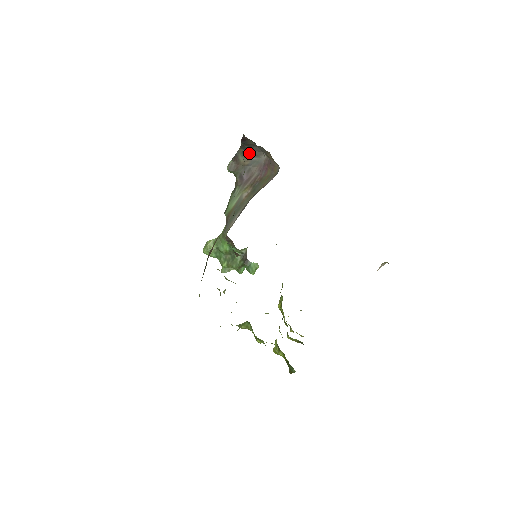
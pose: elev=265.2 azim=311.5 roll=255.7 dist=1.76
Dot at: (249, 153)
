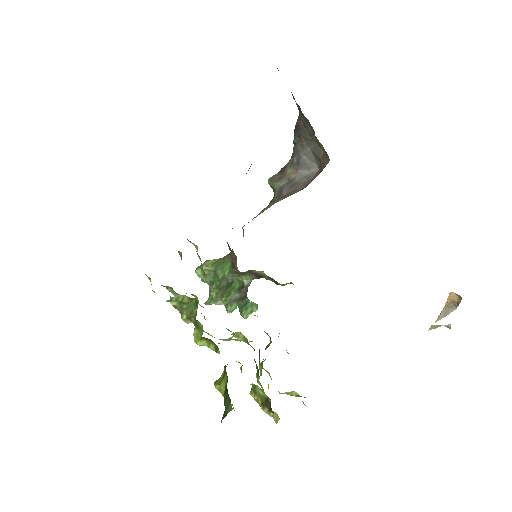
Dot at: (300, 161)
